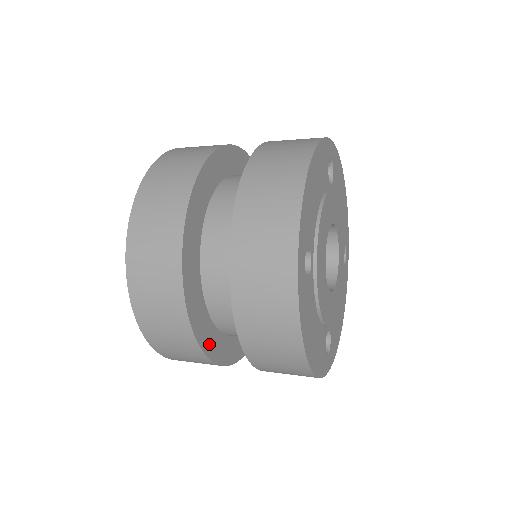
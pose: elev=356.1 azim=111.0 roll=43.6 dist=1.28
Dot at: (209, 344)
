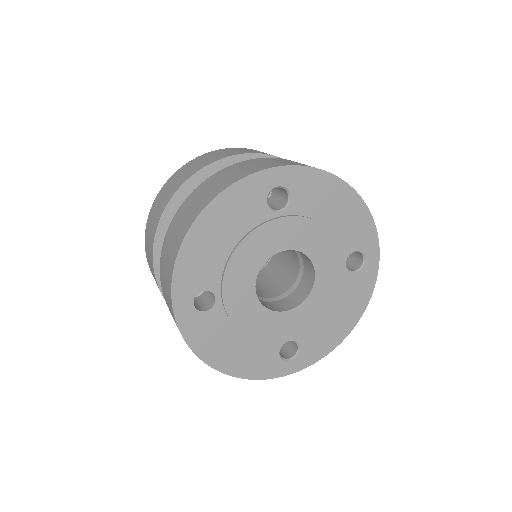
Dot at: occluded
